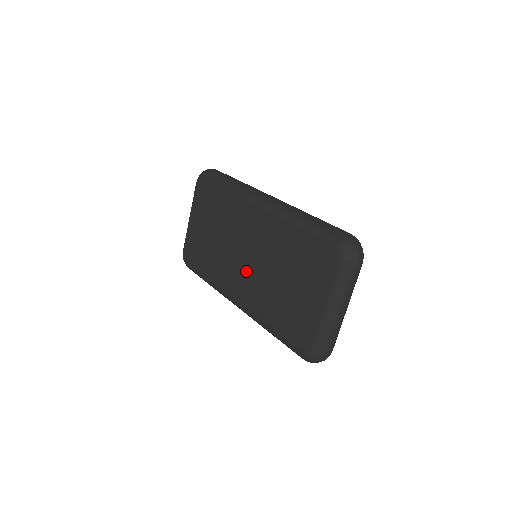
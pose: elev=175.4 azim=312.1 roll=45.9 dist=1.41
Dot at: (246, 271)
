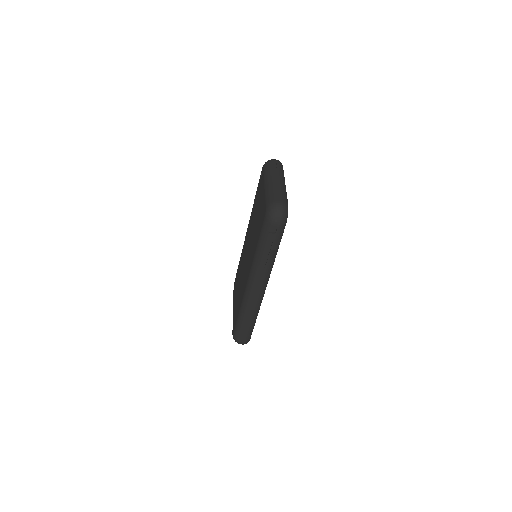
Dot at: (247, 260)
